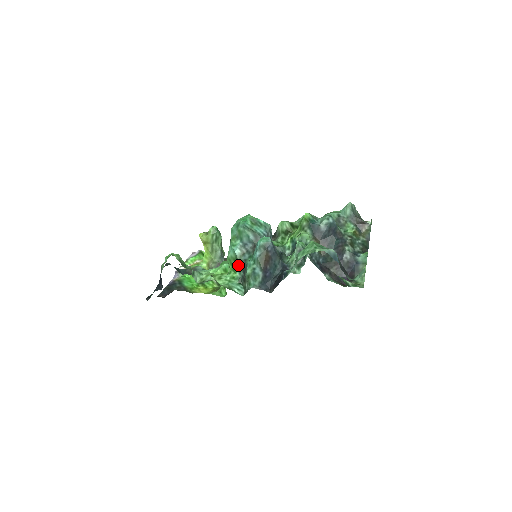
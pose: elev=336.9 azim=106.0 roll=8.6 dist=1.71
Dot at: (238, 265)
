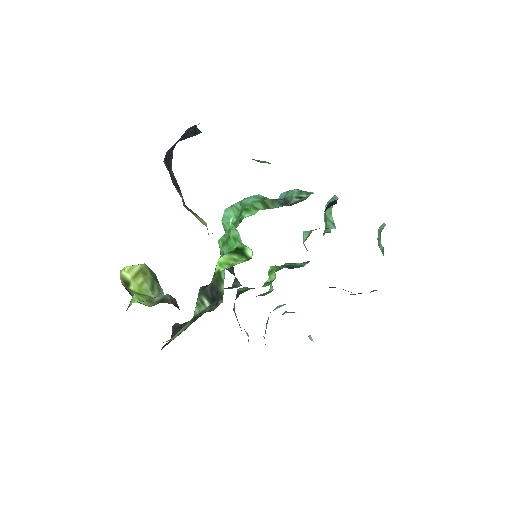
Dot at: (269, 205)
